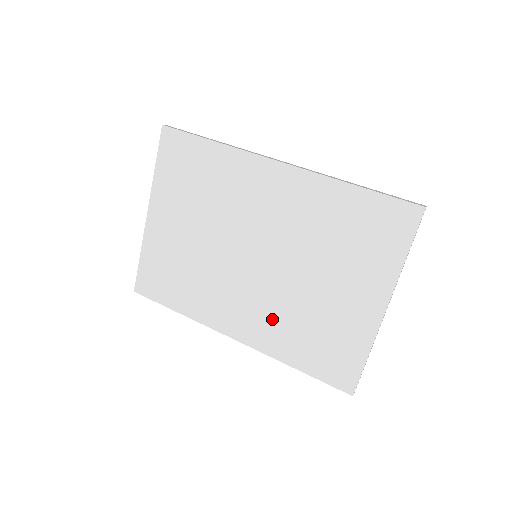
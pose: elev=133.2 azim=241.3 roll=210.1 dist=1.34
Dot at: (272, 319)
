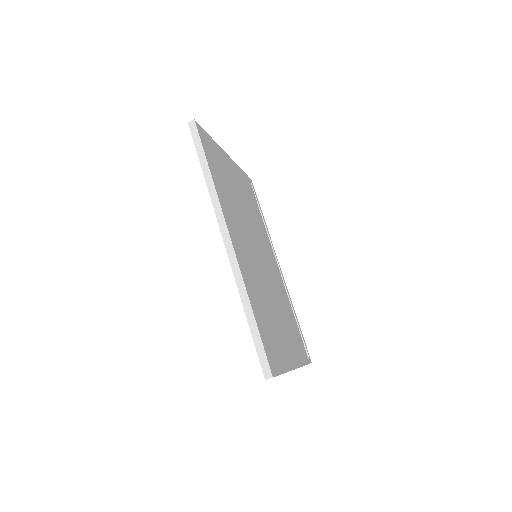
Dot at: occluded
